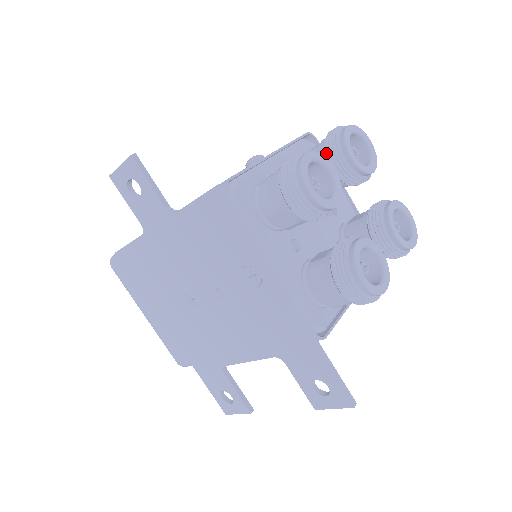
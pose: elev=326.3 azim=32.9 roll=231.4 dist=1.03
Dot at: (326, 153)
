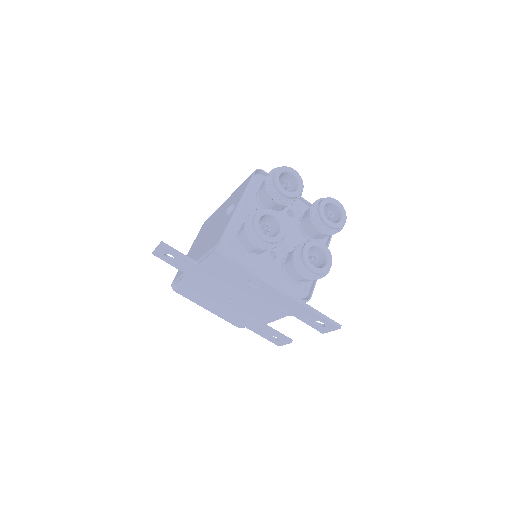
Dot at: (269, 194)
